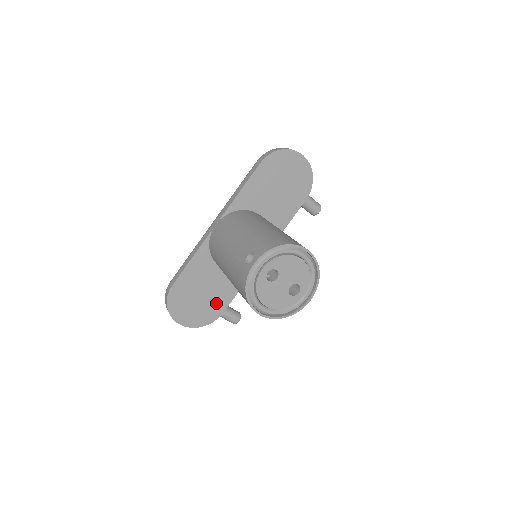
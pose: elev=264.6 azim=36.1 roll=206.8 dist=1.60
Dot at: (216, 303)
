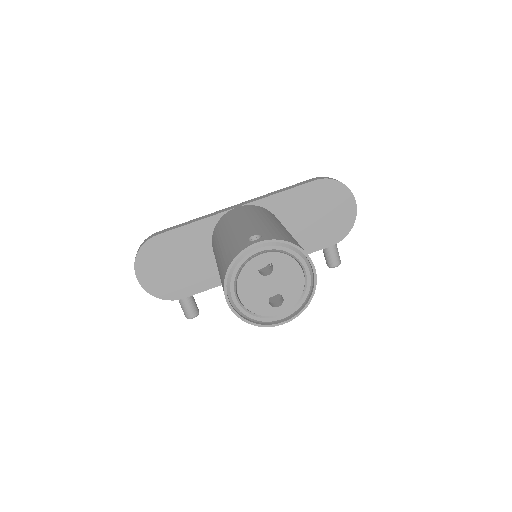
Dot at: (185, 283)
